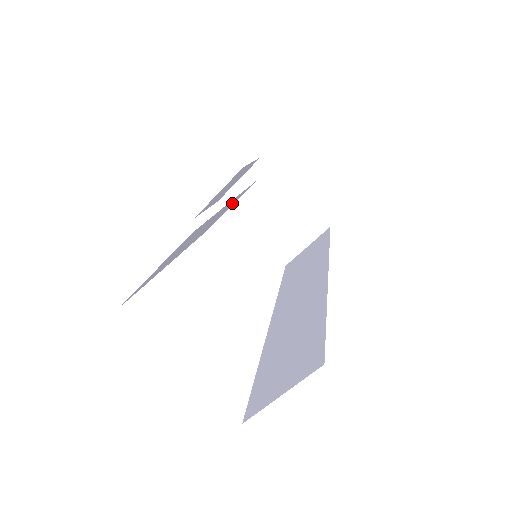
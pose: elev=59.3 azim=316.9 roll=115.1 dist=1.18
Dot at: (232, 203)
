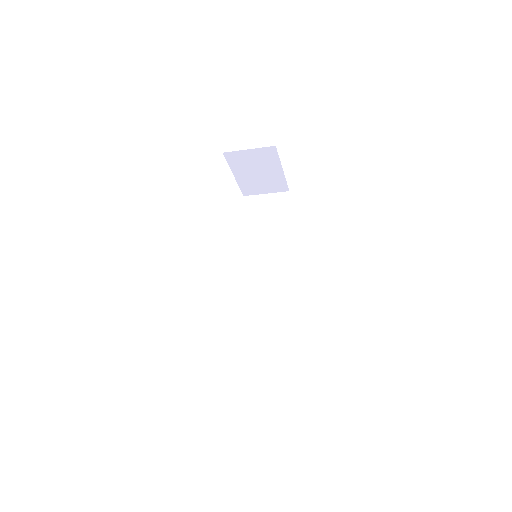
Dot at: occluded
